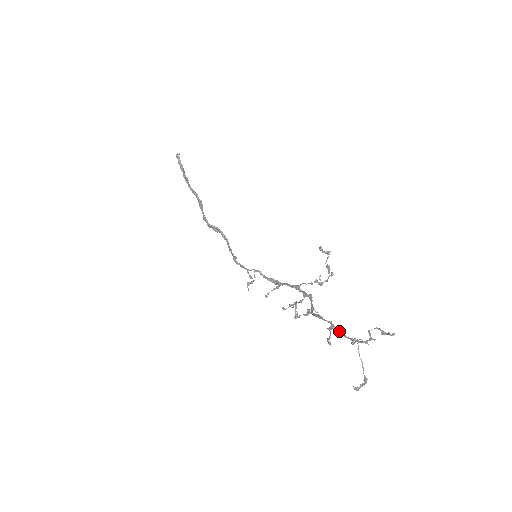
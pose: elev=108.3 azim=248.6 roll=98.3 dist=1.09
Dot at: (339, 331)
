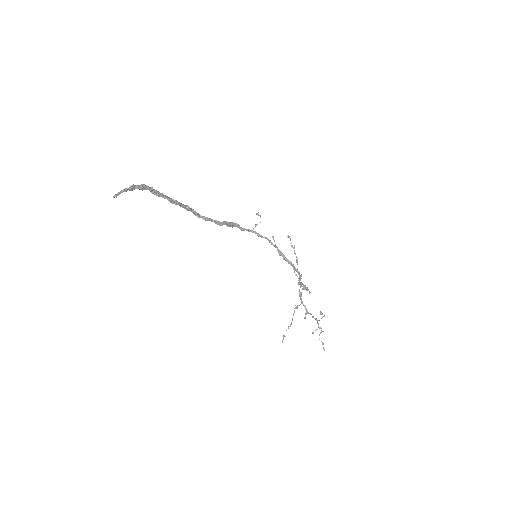
Dot at: occluded
